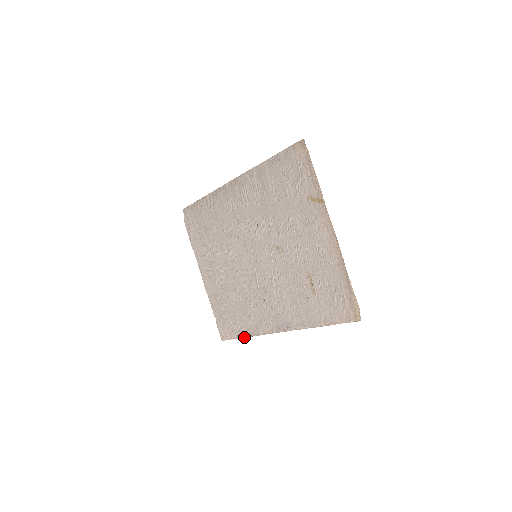
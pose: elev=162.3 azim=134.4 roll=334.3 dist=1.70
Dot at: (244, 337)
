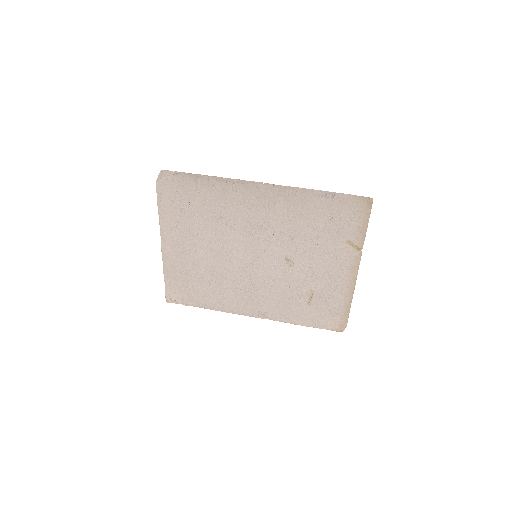
Dot at: occluded
